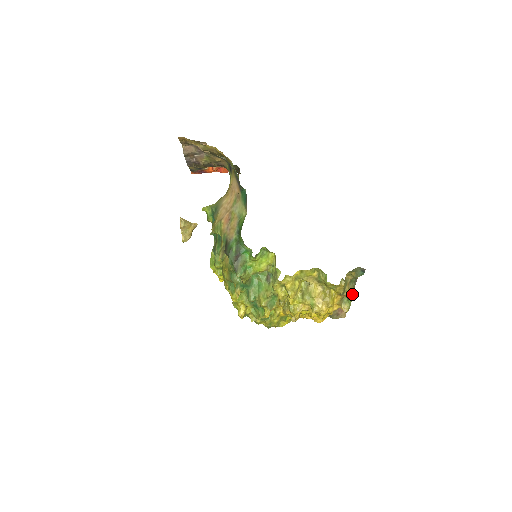
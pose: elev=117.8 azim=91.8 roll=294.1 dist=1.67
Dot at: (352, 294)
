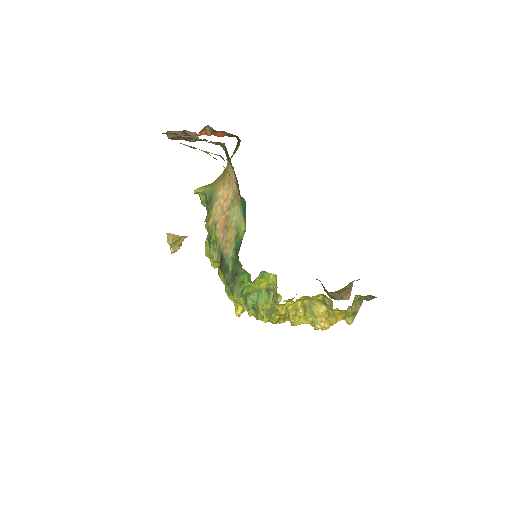
Dot at: (358, 309)
